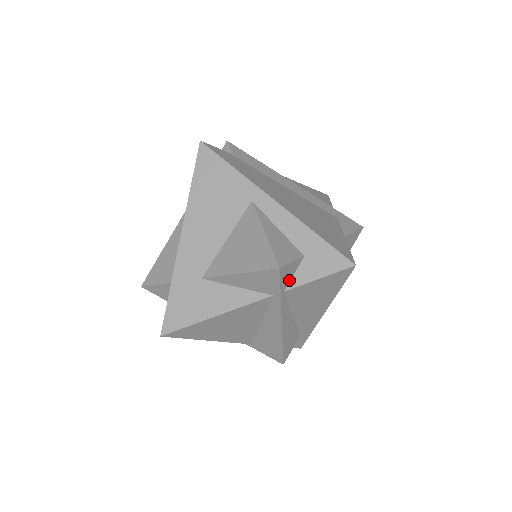
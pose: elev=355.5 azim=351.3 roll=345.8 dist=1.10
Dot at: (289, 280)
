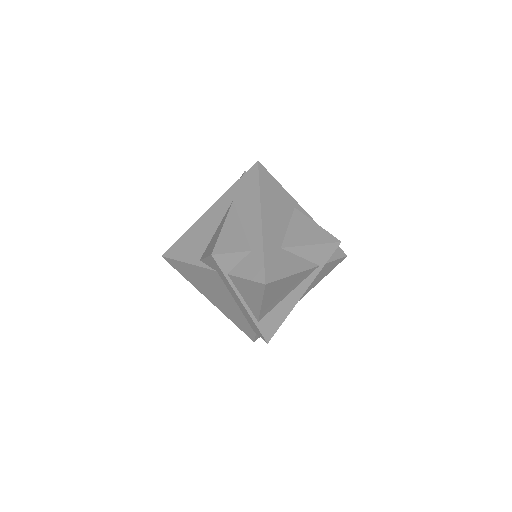
Dot at: occluded
